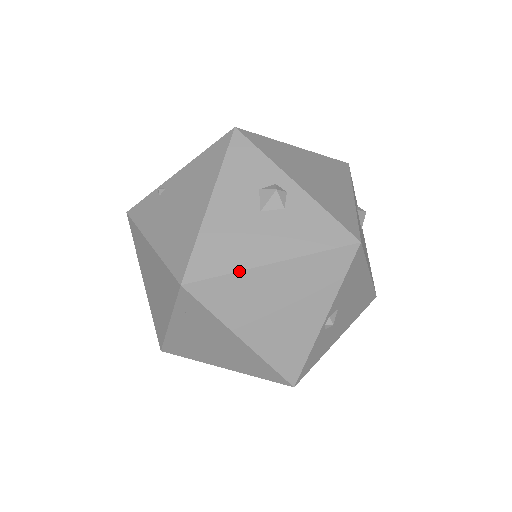
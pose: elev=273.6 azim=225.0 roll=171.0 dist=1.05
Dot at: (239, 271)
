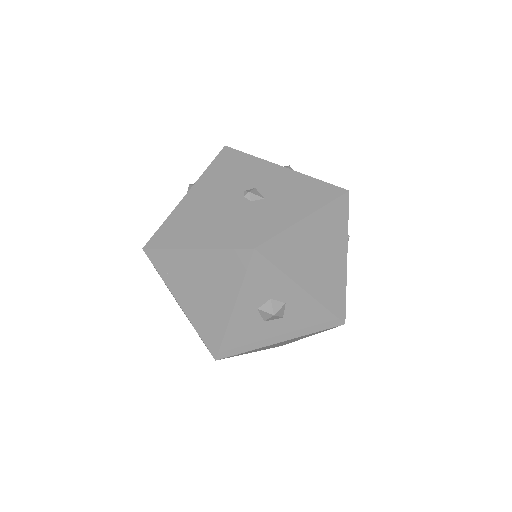
Dot at: (169, 216)
